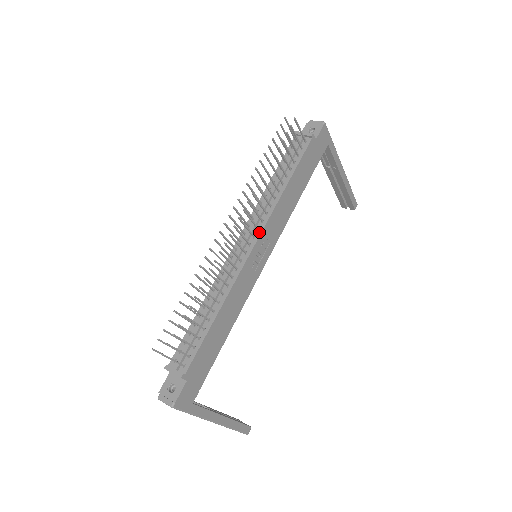
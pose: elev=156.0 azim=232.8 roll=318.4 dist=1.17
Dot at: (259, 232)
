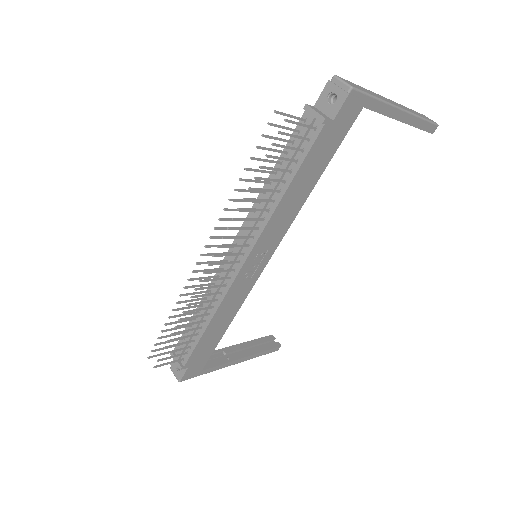
Dot at: (249, 250)
